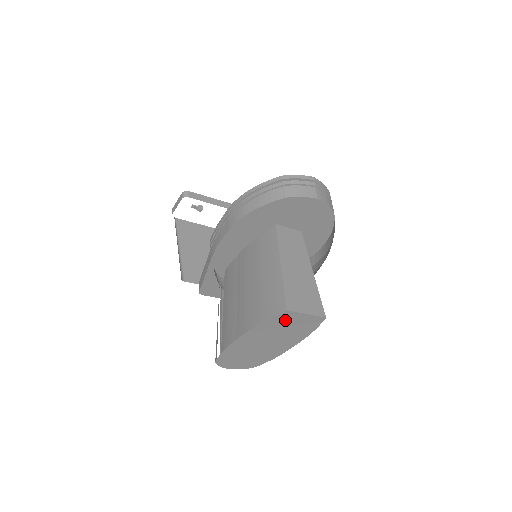
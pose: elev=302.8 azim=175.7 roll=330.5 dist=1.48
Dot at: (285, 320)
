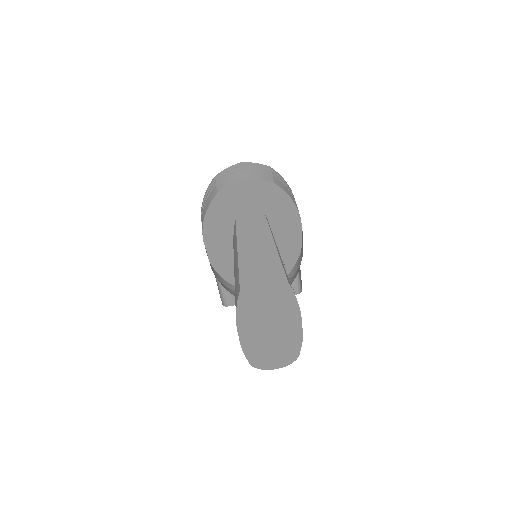
Dot at: (253, 300)
